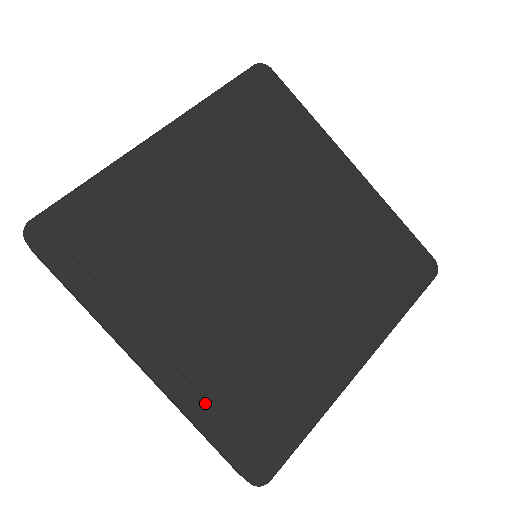
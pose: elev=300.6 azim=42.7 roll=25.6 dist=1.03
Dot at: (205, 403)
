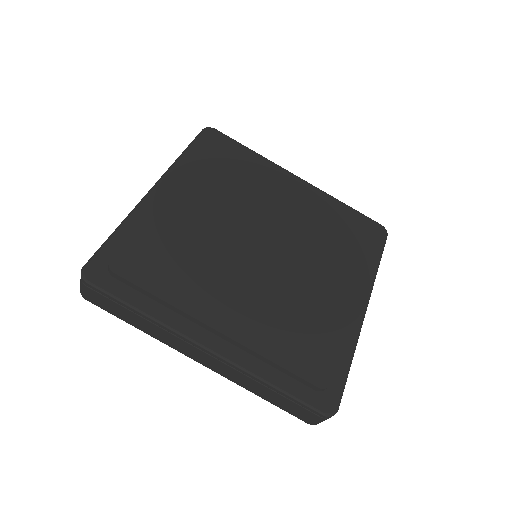
Dot at: (266, 364)
